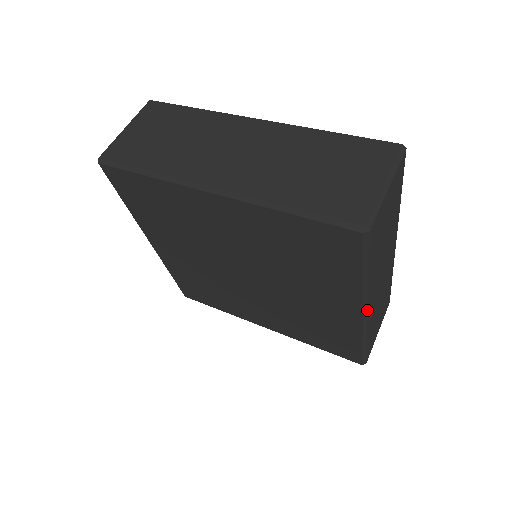
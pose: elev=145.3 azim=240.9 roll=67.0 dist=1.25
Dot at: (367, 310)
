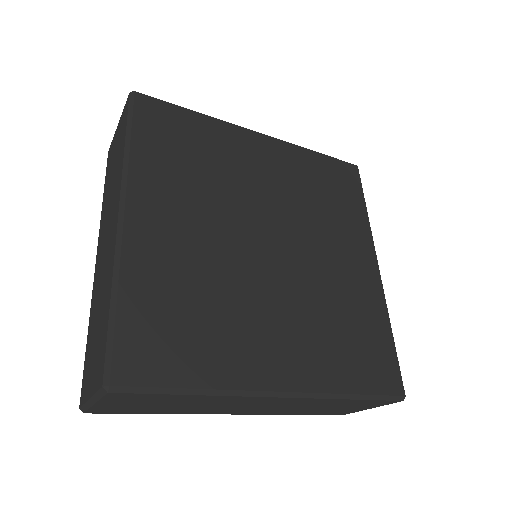
Dot at: (377, 262)
